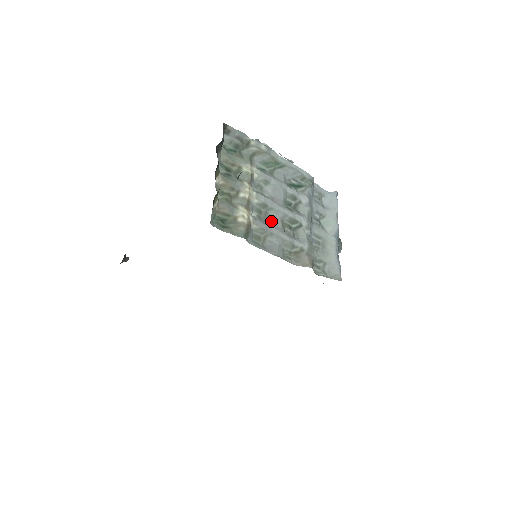
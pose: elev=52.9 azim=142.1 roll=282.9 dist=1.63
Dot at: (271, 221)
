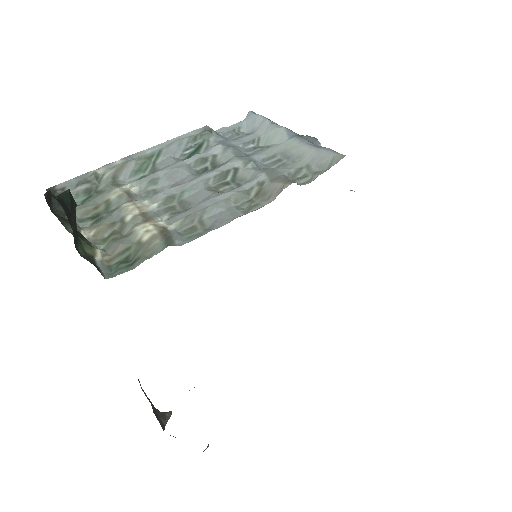
Dot at: (193, 202)
